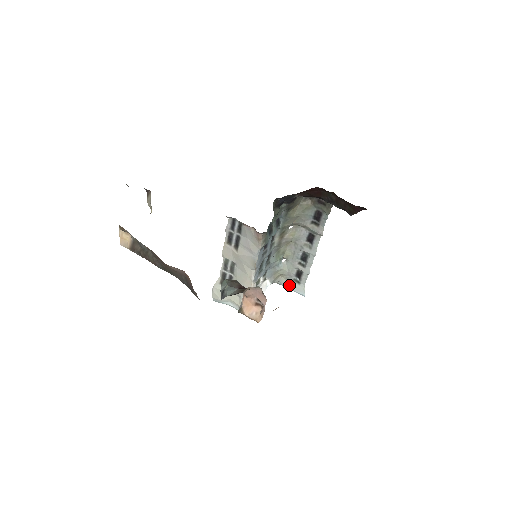
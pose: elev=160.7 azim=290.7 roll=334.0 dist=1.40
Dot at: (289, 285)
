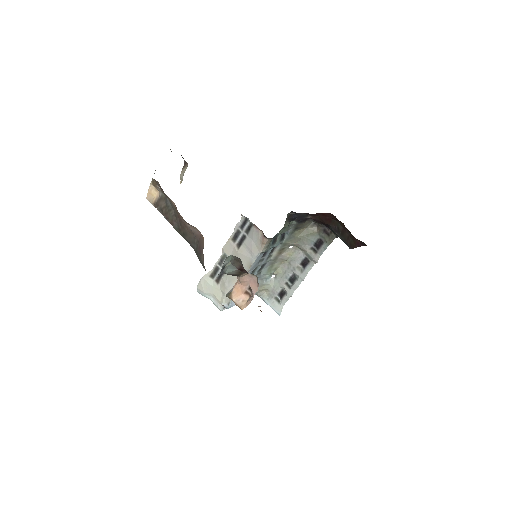
Dot at: (269, 301)
